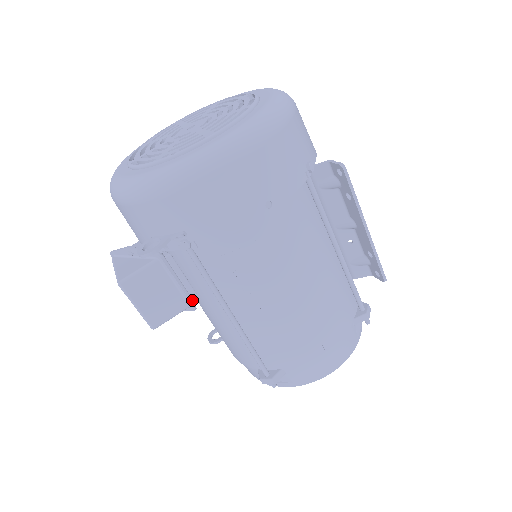
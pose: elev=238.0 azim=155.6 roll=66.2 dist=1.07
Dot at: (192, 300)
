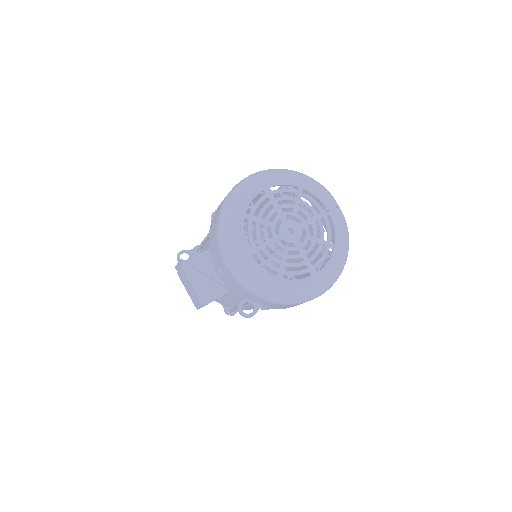
Dot at: occluded
